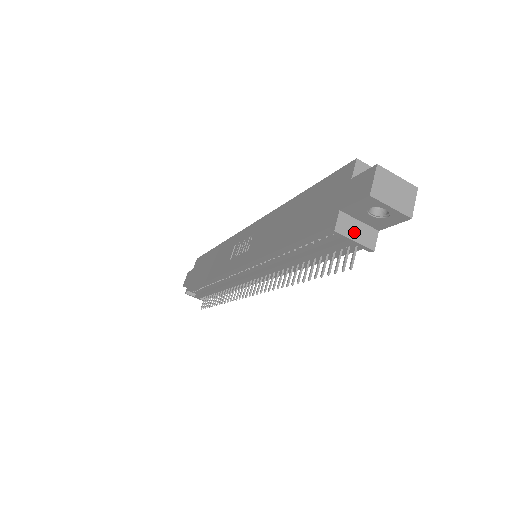
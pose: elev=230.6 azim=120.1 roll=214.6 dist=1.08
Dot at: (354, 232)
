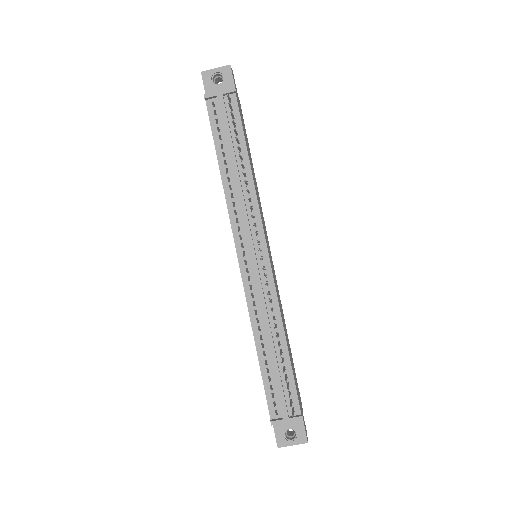
Dot at: (218, 93)
